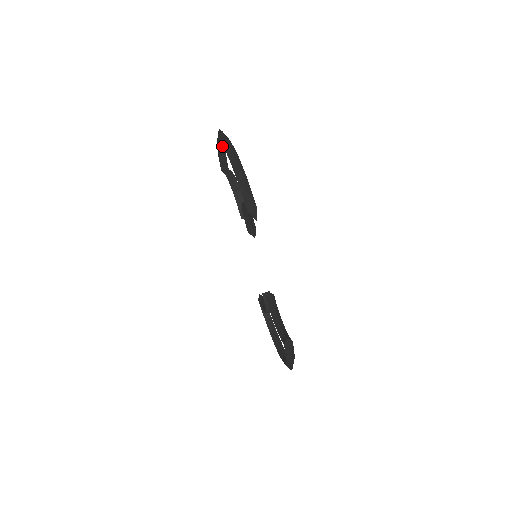
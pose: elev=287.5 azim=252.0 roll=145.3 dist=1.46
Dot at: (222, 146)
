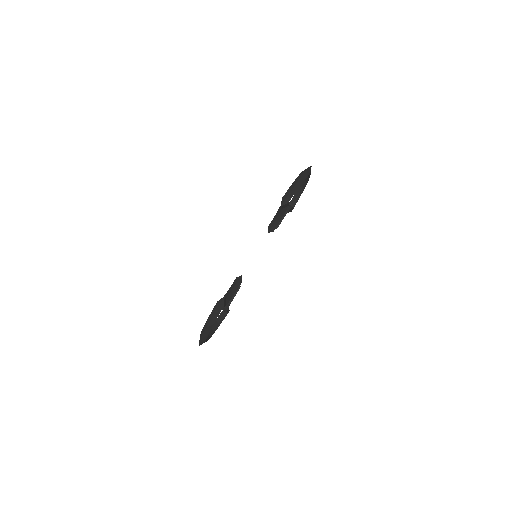
Dot at: (302, 188)
